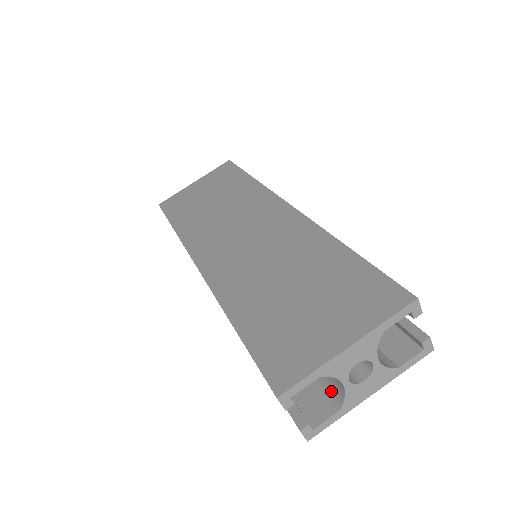
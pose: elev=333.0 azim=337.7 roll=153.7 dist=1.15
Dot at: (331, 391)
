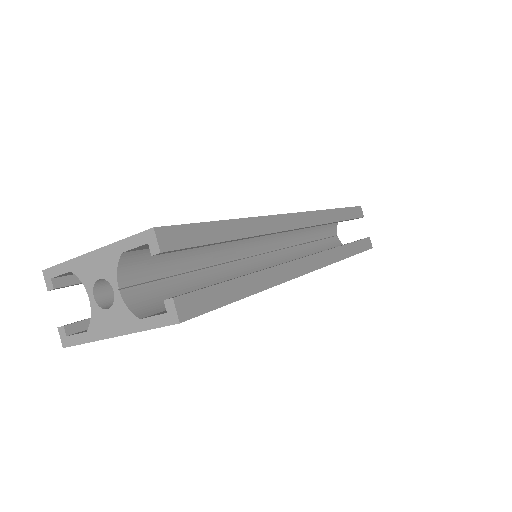
Dot at: occluded
